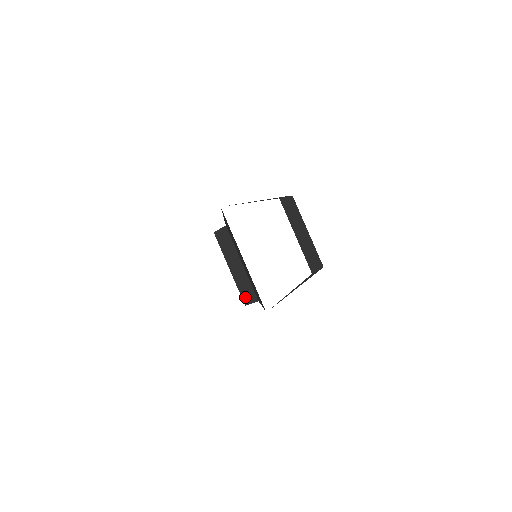
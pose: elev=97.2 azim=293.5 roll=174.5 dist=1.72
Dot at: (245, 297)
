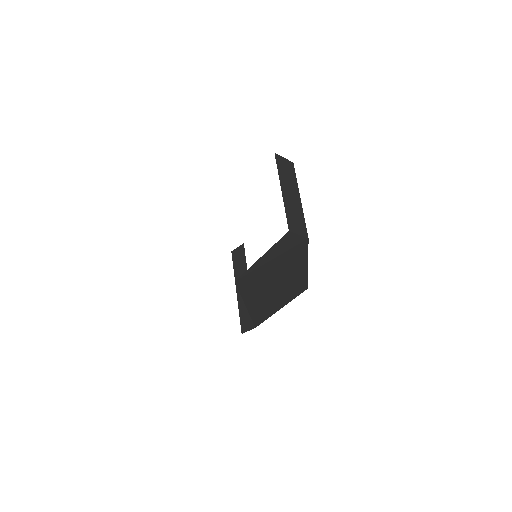
Dot at: (244, 323)
